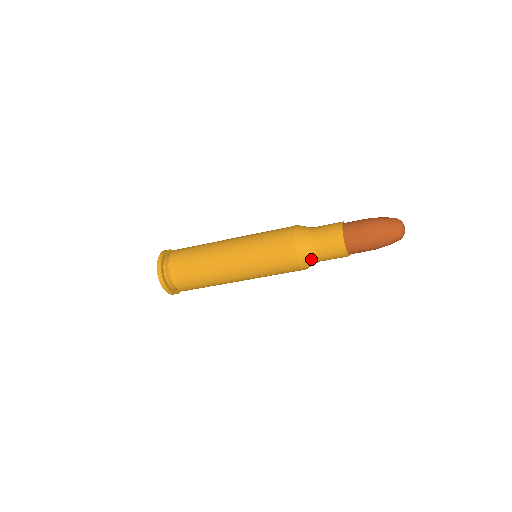
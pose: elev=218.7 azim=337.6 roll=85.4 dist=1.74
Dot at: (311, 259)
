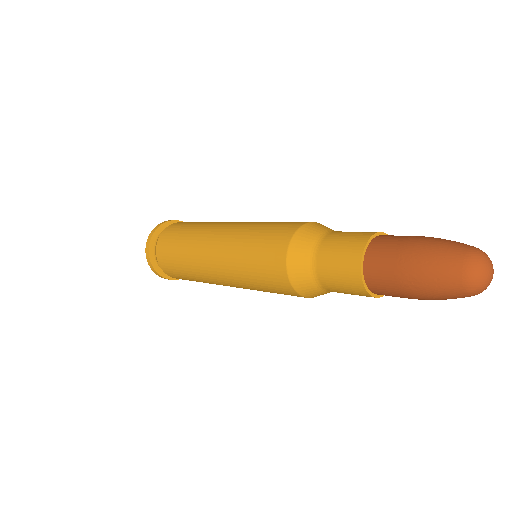
Dot at: (305, 261)
